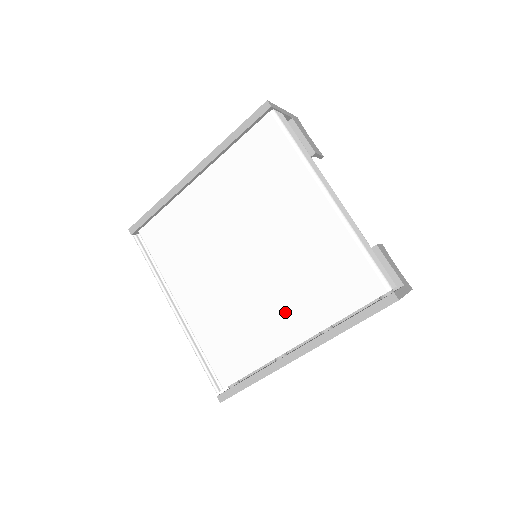
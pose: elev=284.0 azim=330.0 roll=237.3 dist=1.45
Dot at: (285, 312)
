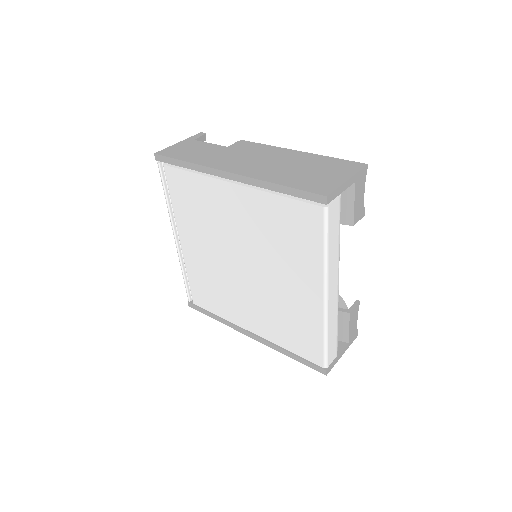
Dot at: (254, 315)
